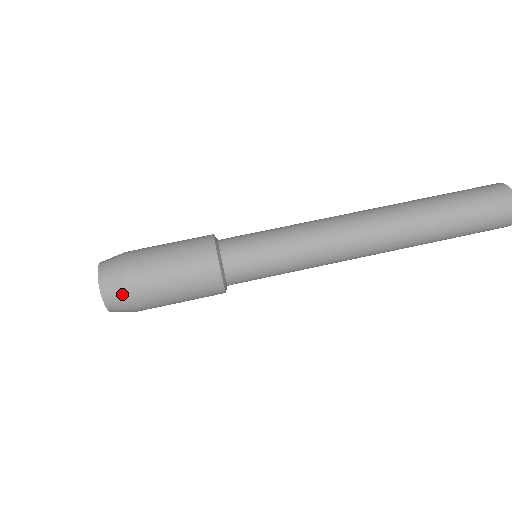
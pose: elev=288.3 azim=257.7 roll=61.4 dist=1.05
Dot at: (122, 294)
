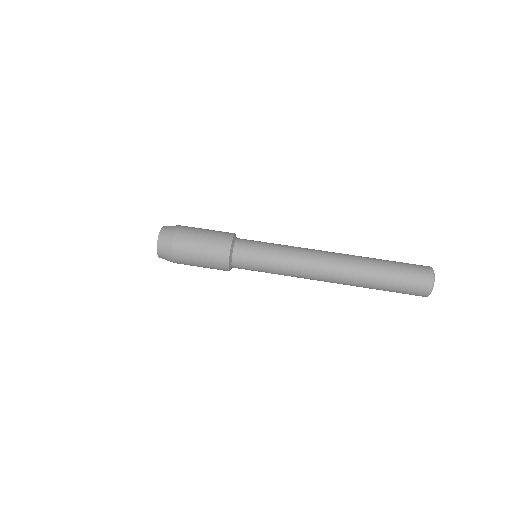
Dot at: (169, 260)
